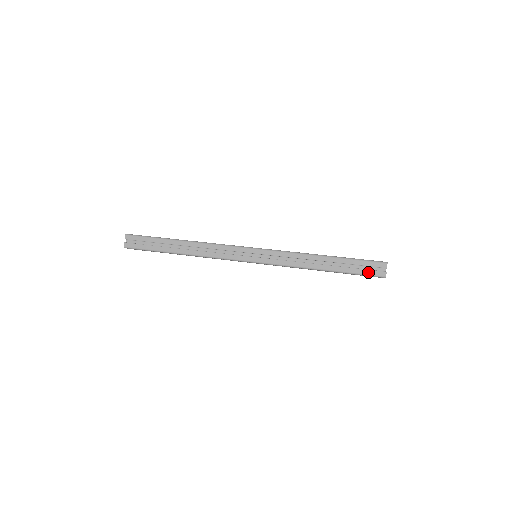
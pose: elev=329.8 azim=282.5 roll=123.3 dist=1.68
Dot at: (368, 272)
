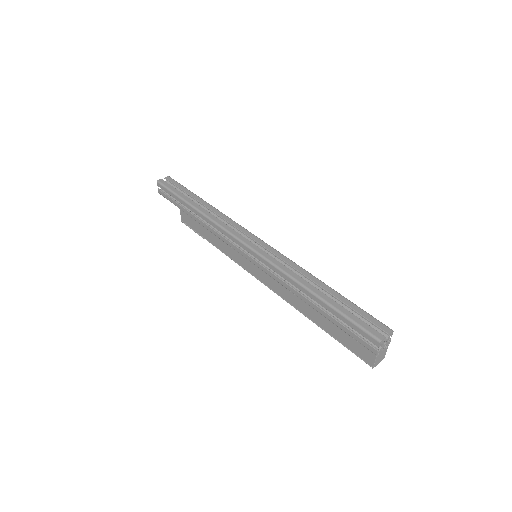
Dot at: (363, 324)
